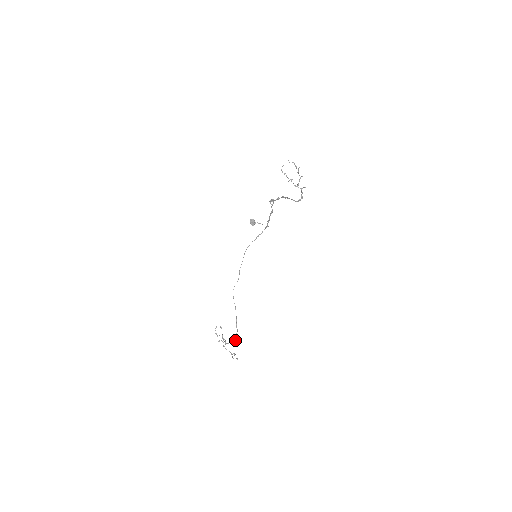
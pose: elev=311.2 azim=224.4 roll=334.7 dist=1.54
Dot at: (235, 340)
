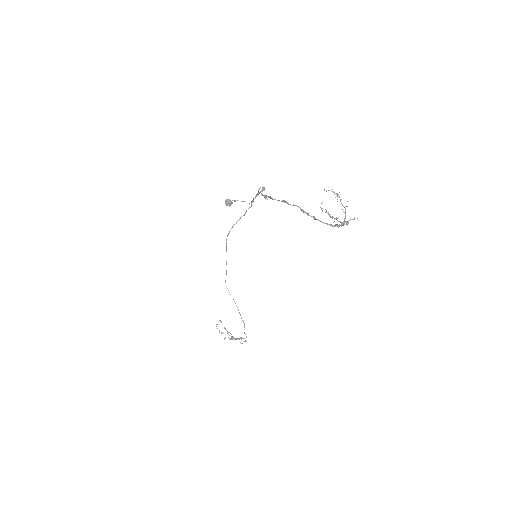
Dot at: (244, 333)
